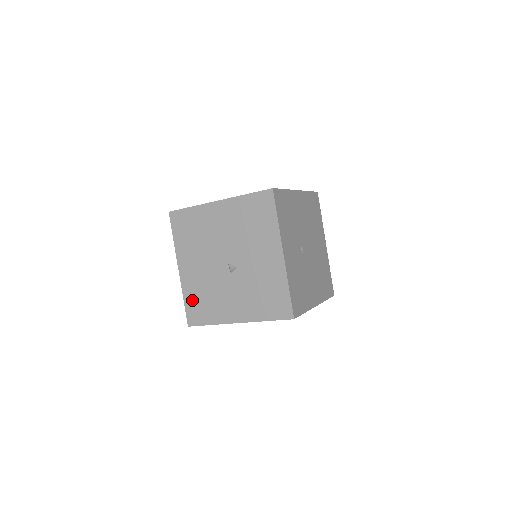
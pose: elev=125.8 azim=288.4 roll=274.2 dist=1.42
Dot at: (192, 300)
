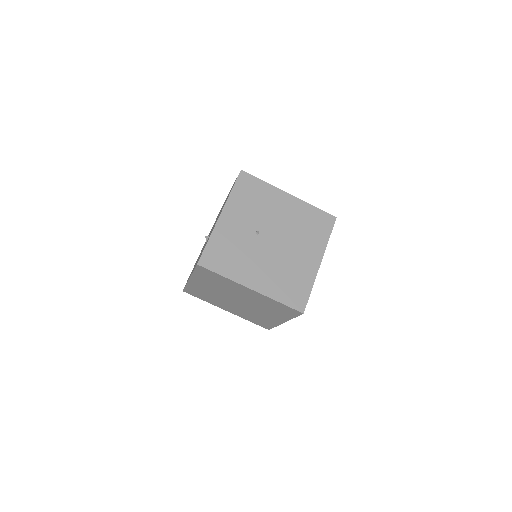
Dot at: occluded
